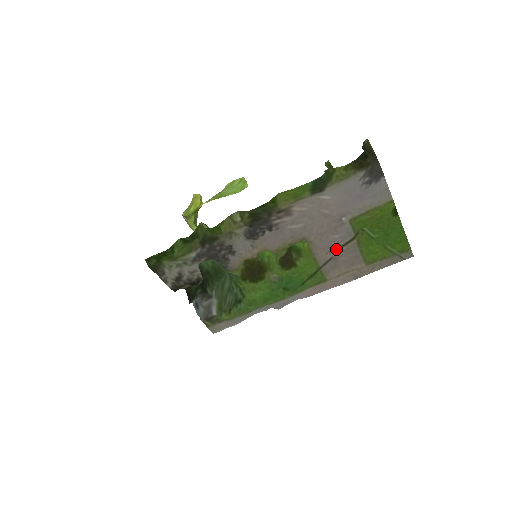
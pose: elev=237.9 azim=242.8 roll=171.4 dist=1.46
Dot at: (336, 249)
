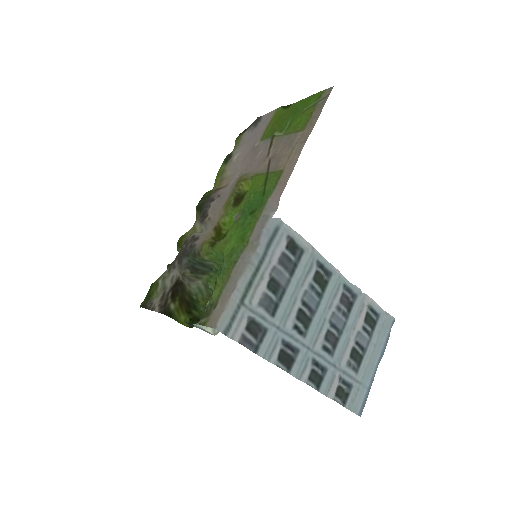
Dot at: (267, 155)
